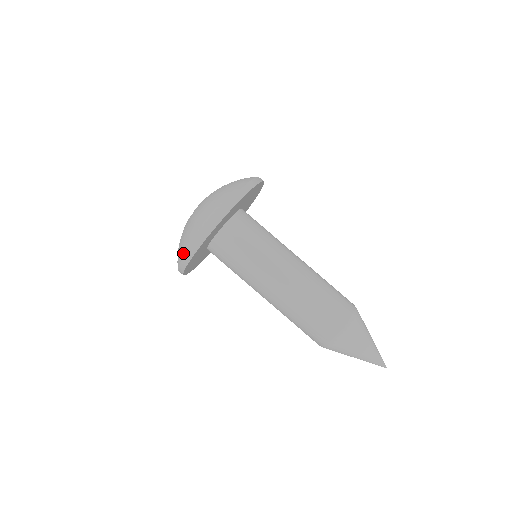
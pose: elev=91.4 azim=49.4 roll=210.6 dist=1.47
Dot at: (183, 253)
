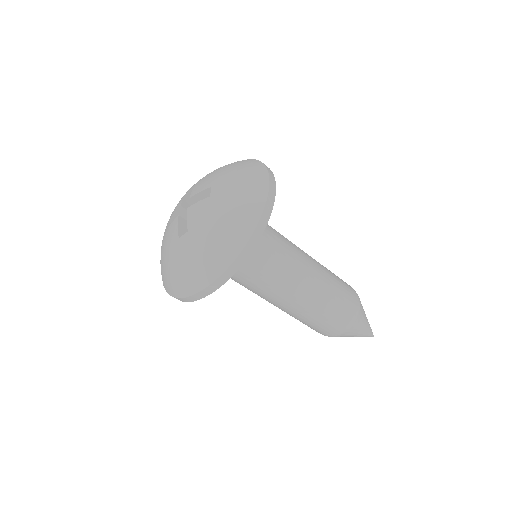
Dot at: (186, 292)
